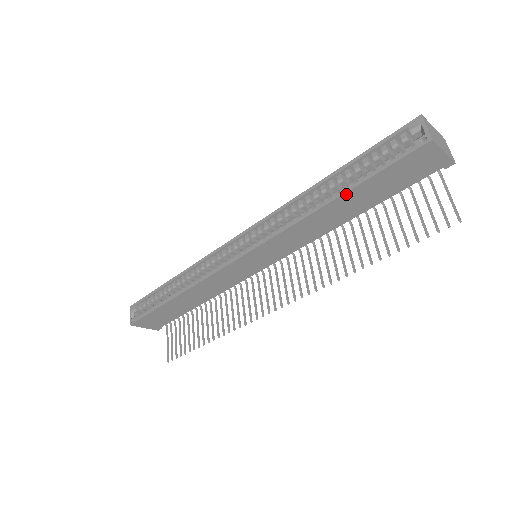
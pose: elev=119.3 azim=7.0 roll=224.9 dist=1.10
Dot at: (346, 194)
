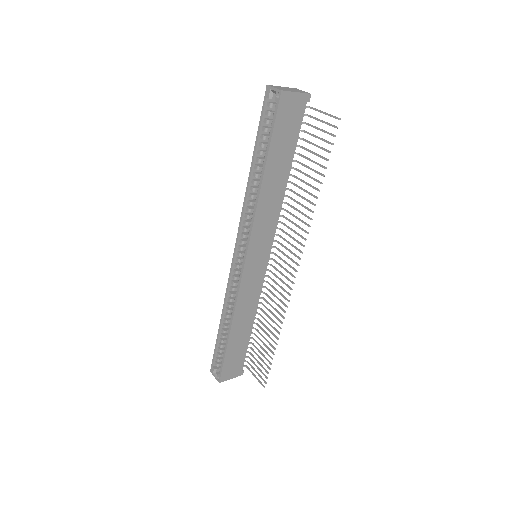
Dot at: (267, 164)
